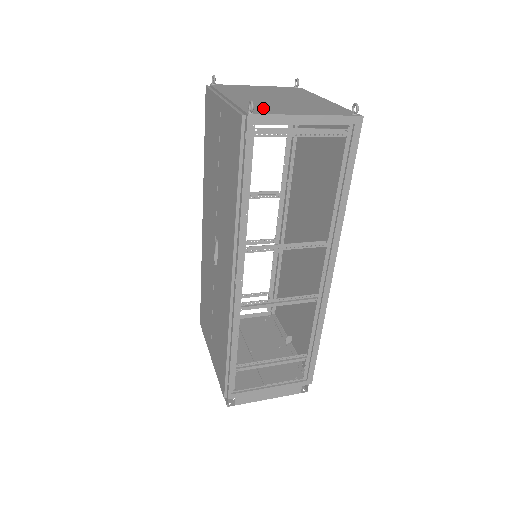
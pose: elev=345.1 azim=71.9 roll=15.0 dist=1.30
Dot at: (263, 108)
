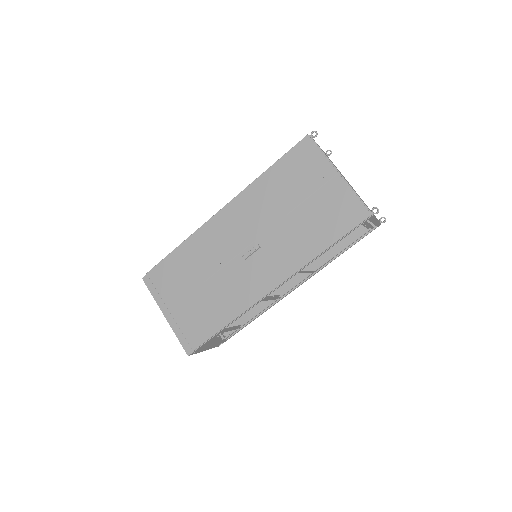
Dot at: occluded
